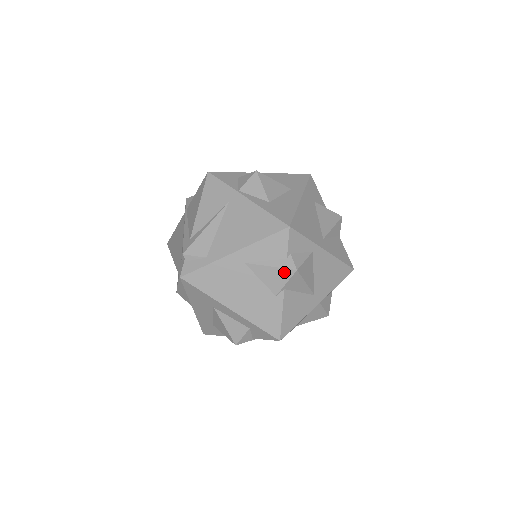
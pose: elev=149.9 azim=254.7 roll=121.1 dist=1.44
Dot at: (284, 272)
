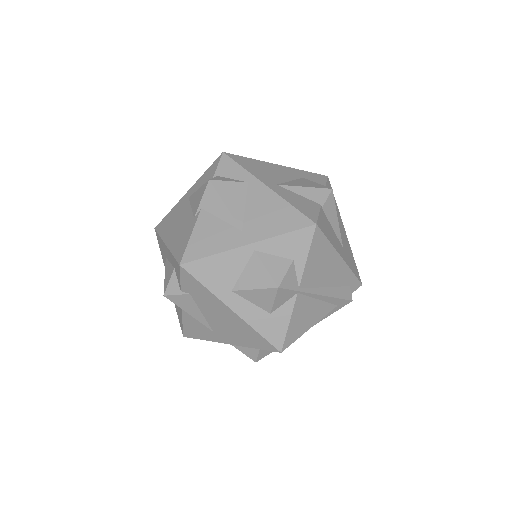
Dot at: (203, 188)
